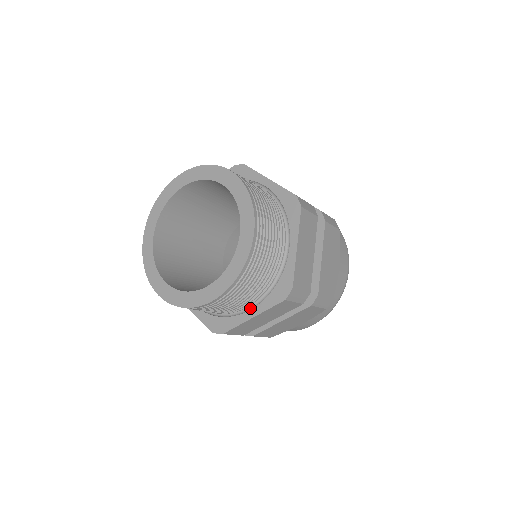
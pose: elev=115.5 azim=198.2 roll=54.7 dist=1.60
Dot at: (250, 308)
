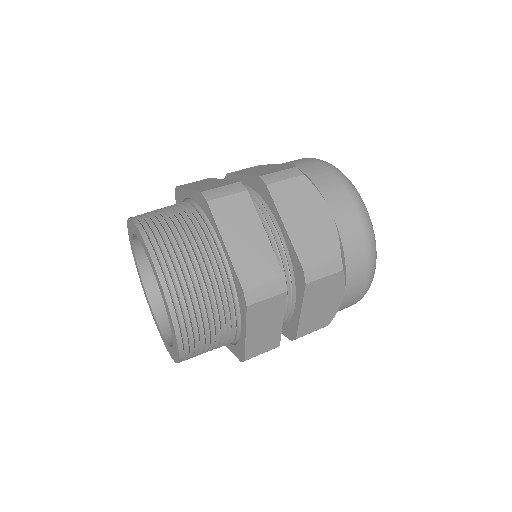
Dot at: occluded
